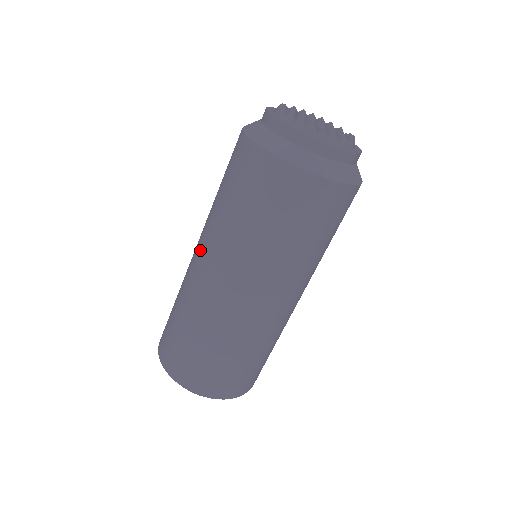
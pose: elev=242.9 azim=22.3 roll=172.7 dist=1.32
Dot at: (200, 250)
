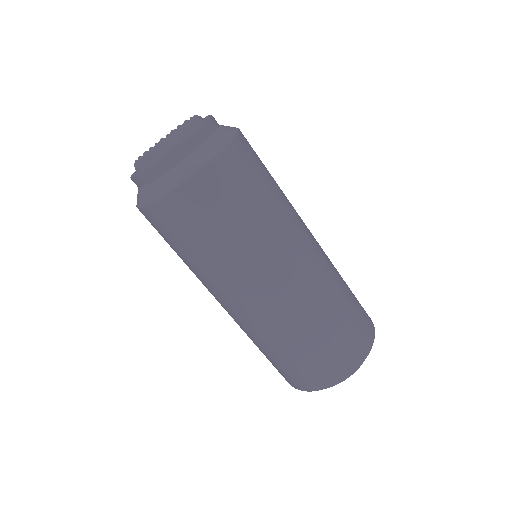
Dot at: occluded
